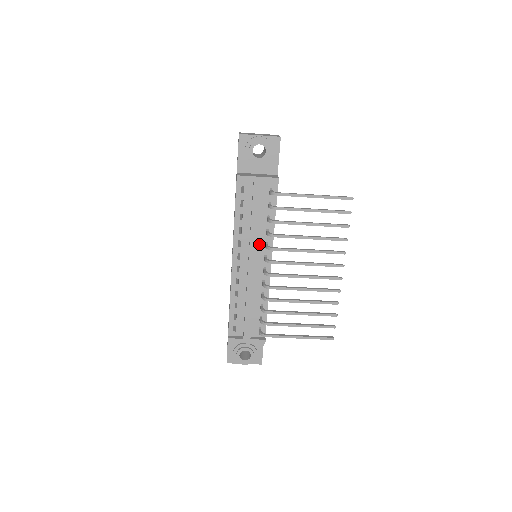
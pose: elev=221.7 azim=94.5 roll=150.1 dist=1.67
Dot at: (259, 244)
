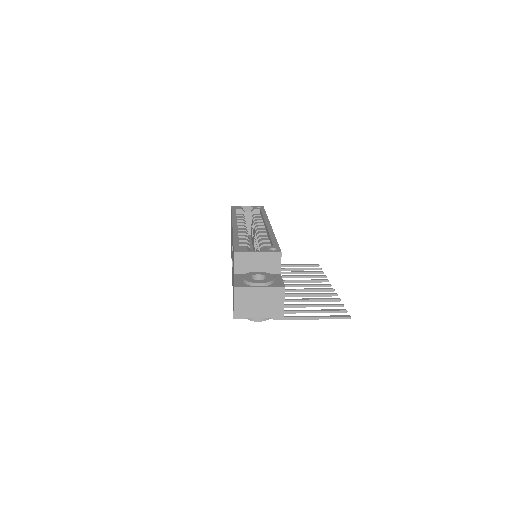
Dot at: occluded
